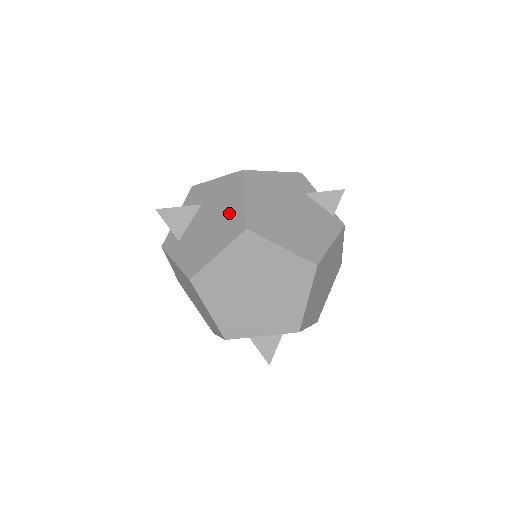
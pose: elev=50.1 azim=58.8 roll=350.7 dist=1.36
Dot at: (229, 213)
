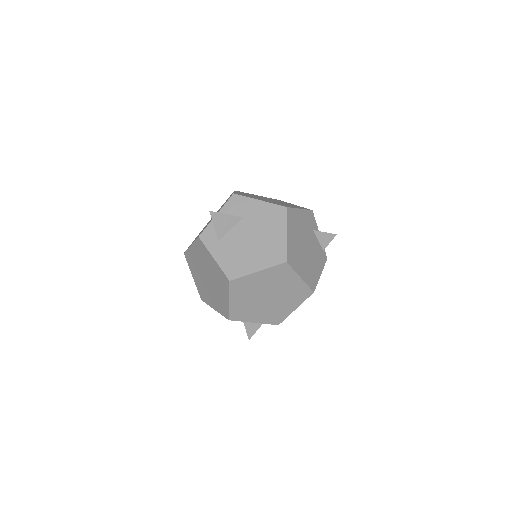
Dot at: (271, 240)
